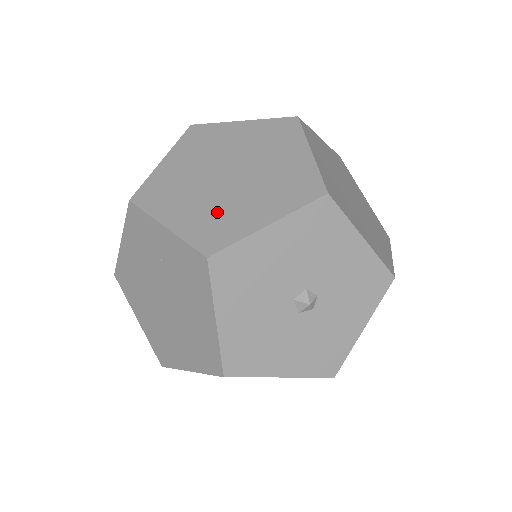
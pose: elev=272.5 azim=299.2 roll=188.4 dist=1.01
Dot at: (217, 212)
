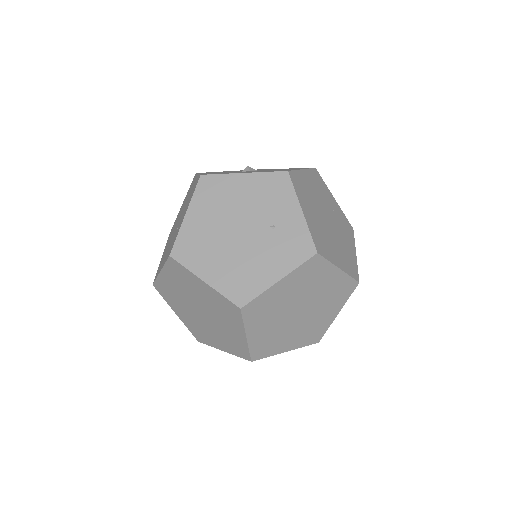
Dot at: (198, 327)
